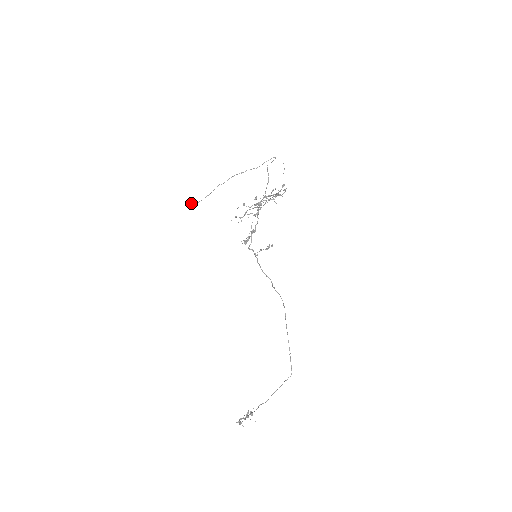
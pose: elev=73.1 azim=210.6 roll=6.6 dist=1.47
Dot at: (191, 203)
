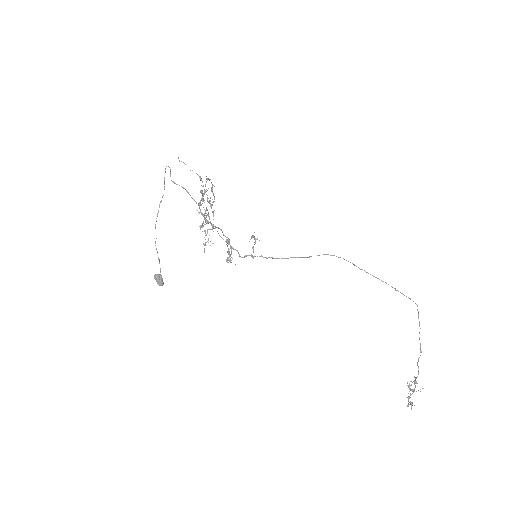
Dot at: occluded
